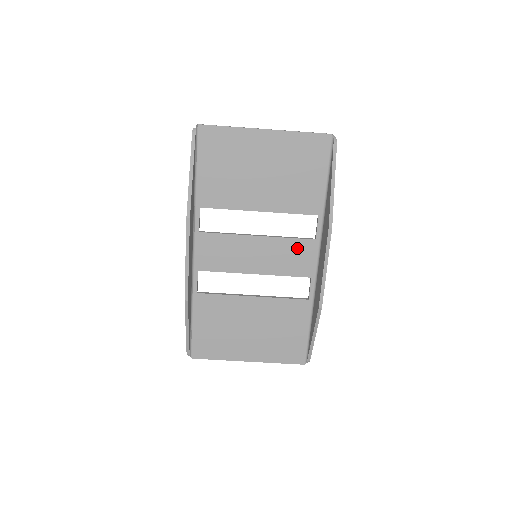
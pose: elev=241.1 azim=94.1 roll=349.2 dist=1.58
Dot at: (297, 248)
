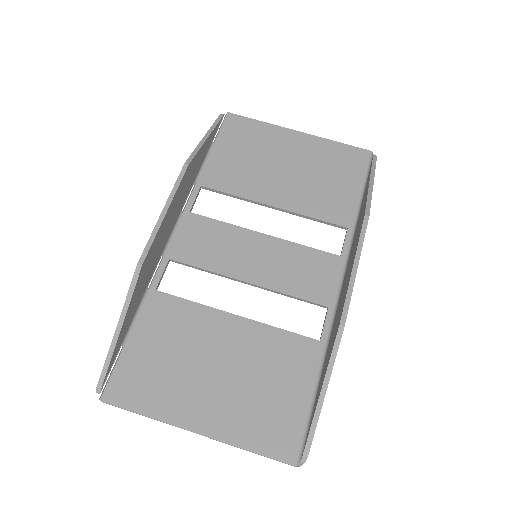
Dot at: (314, 261)
